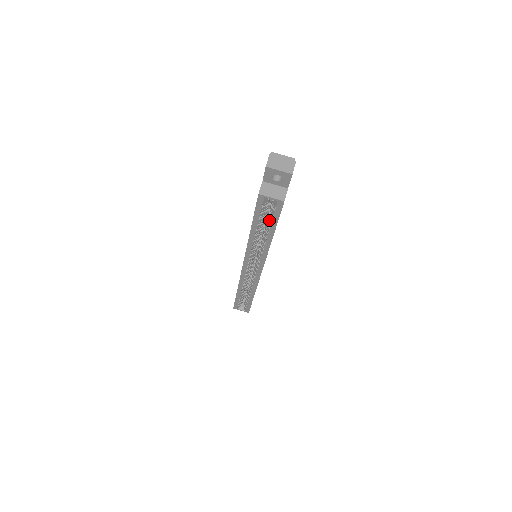
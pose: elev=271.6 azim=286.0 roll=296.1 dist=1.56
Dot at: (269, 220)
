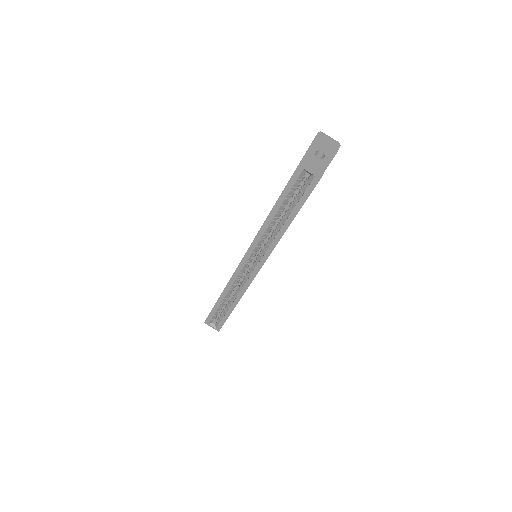
Dot at: (295, 202)
